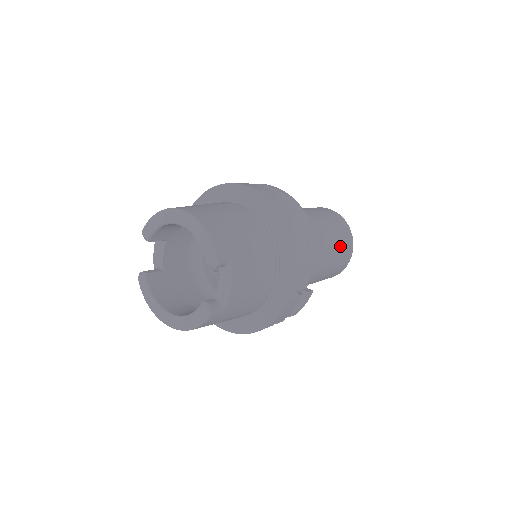
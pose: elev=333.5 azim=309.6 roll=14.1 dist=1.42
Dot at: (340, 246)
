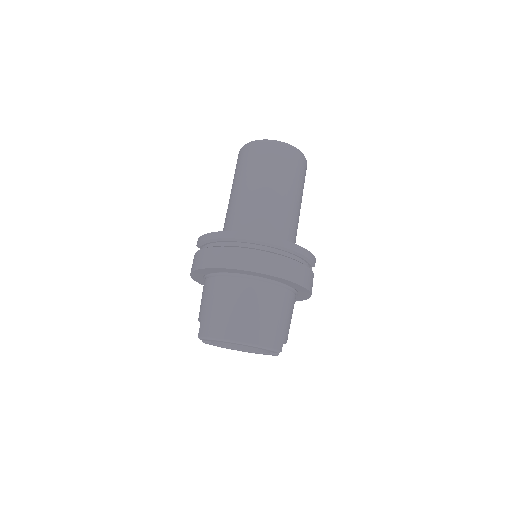
Dot at: (303, 184)
